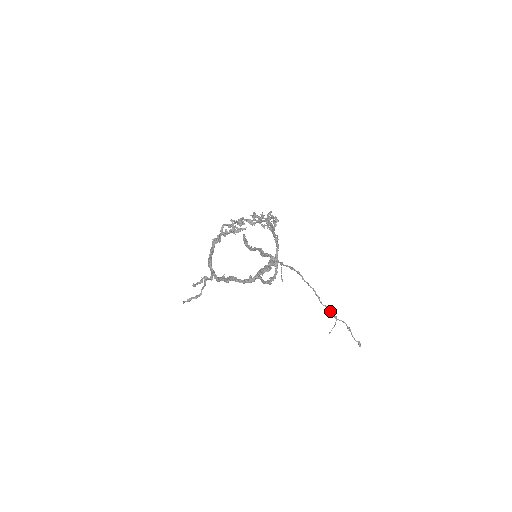
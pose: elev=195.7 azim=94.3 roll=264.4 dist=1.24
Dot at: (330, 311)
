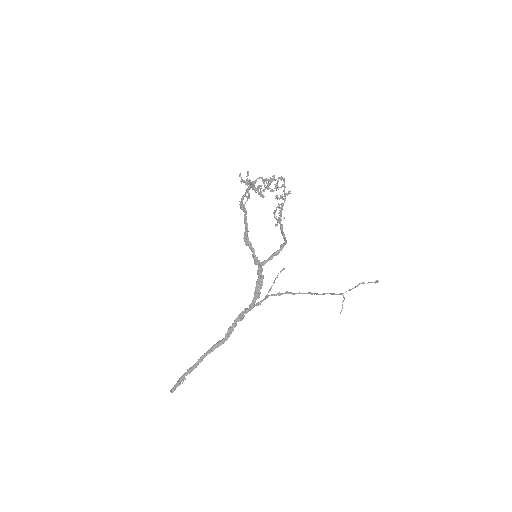
Dot at: (333, 293)
